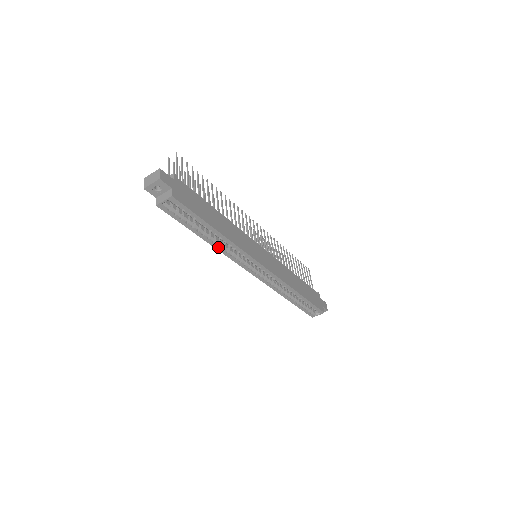
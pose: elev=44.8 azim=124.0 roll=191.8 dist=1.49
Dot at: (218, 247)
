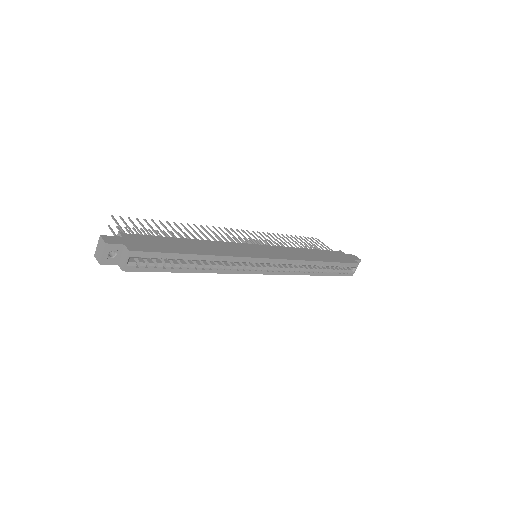
Dot at: (212, 270)
